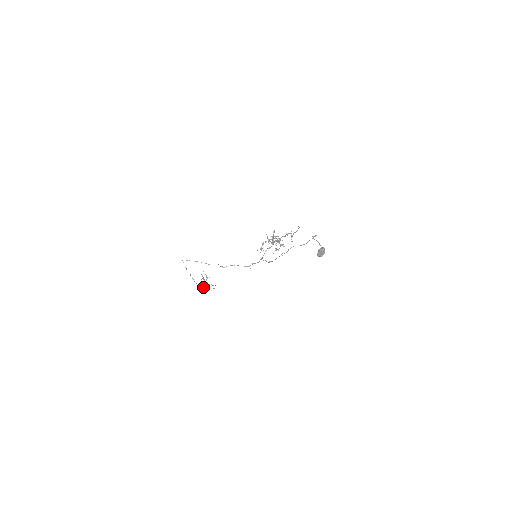
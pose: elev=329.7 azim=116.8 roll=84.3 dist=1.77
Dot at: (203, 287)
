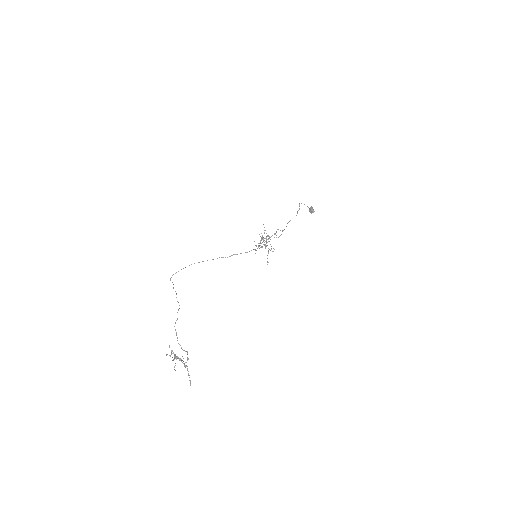
Dot at: occluded
